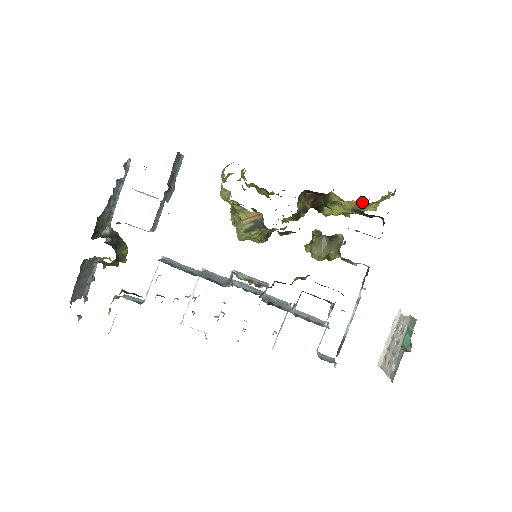
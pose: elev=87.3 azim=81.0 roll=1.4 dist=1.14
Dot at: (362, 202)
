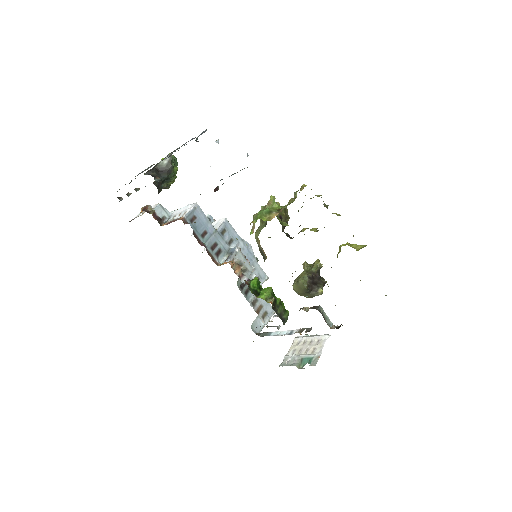
Dot at: occluded
